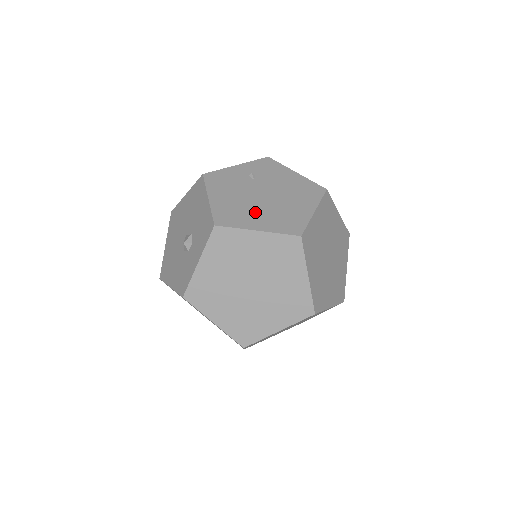
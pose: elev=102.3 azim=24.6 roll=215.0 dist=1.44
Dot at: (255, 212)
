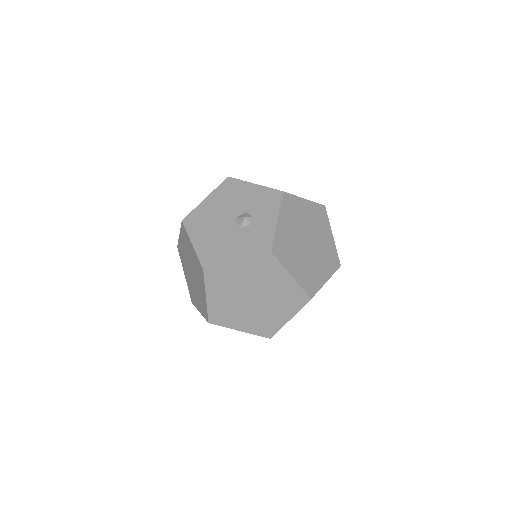
Dot at: occluded
